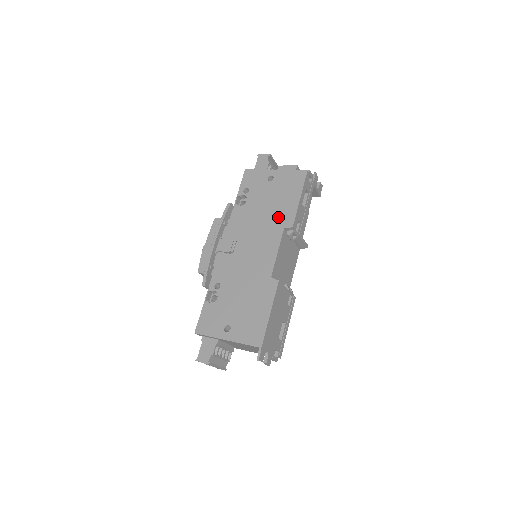
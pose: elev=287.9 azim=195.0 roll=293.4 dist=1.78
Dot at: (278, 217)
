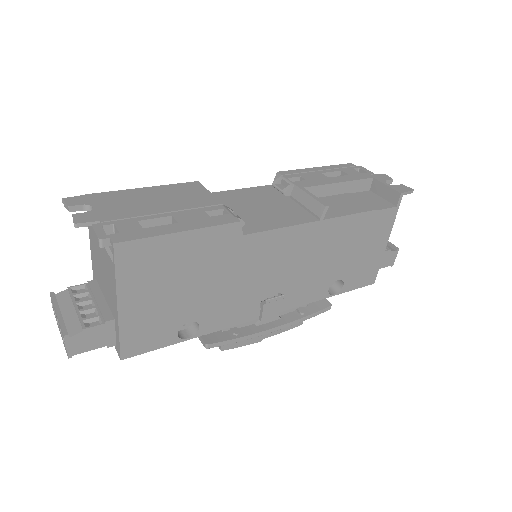
Dot at: occluded
